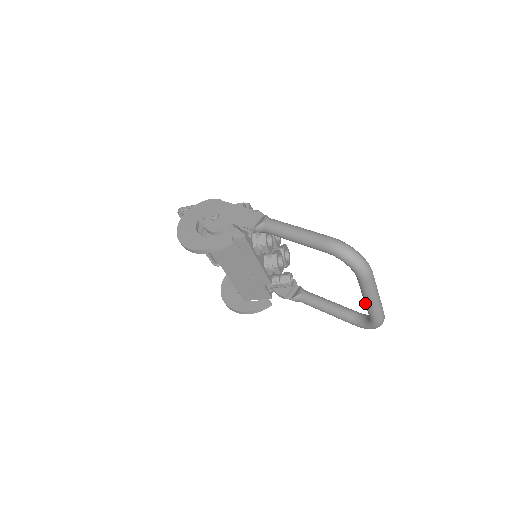
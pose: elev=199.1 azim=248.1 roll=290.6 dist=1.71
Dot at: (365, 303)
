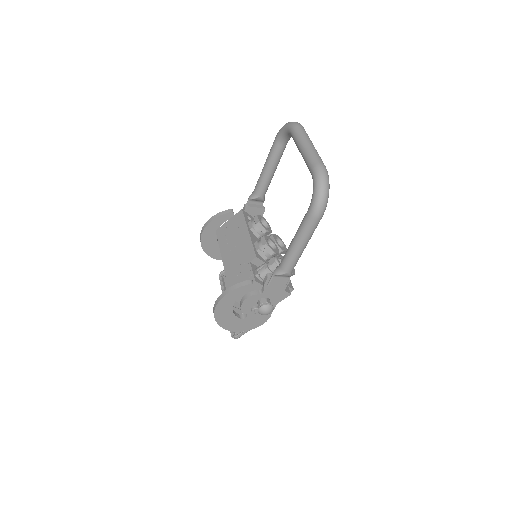
Dot at: (302, 156)
